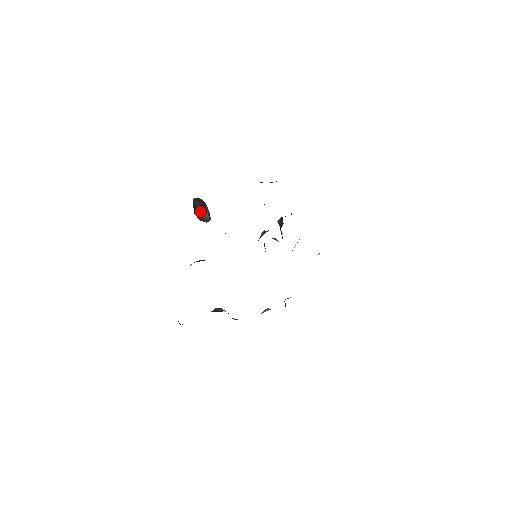
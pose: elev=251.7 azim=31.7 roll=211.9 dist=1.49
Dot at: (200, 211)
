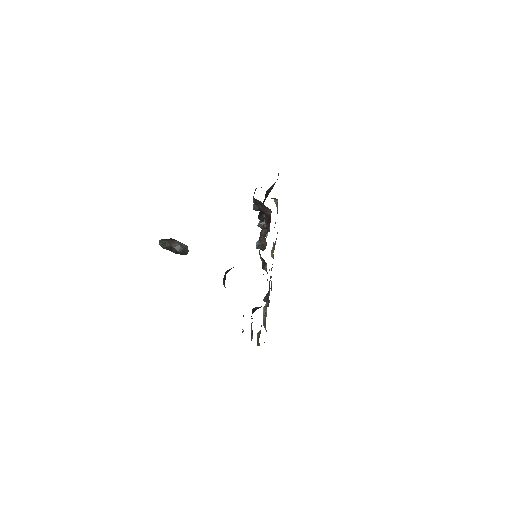
Dot at: (181, 244)
